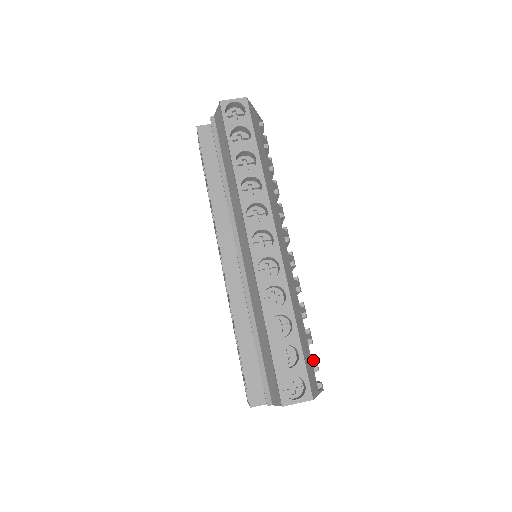
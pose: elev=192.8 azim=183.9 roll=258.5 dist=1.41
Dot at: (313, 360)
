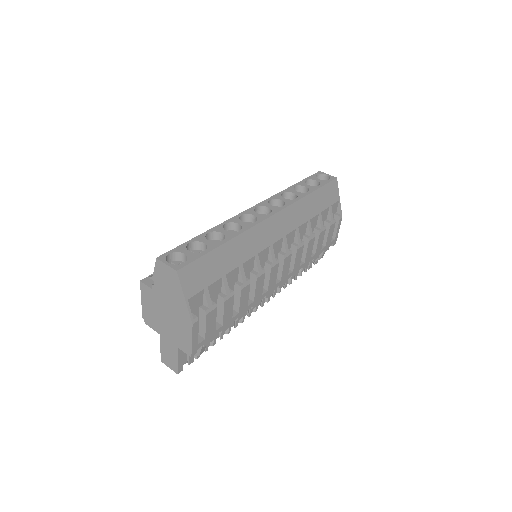
Dot at: (211, 304)
